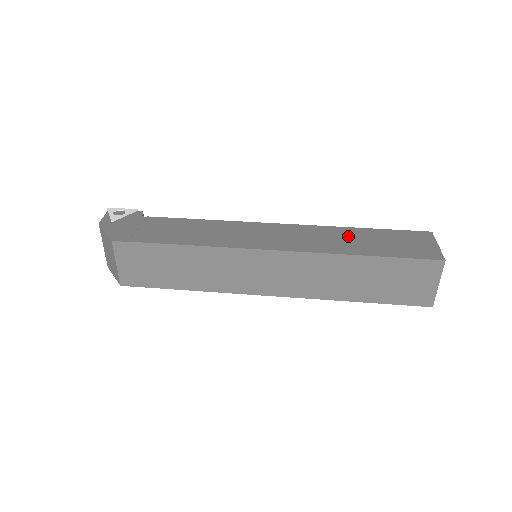
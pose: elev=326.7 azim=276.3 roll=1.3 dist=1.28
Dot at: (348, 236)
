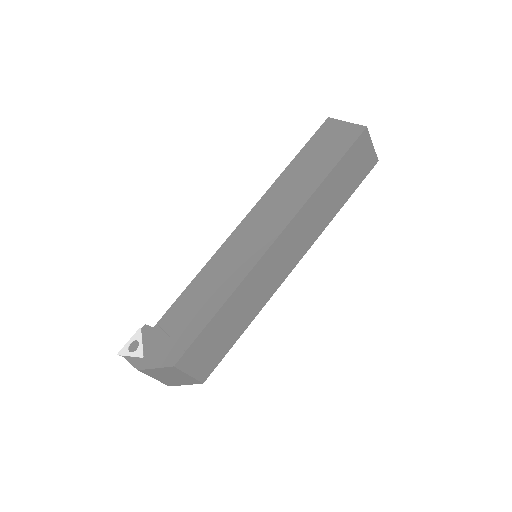
Dot at: (295, 177)
